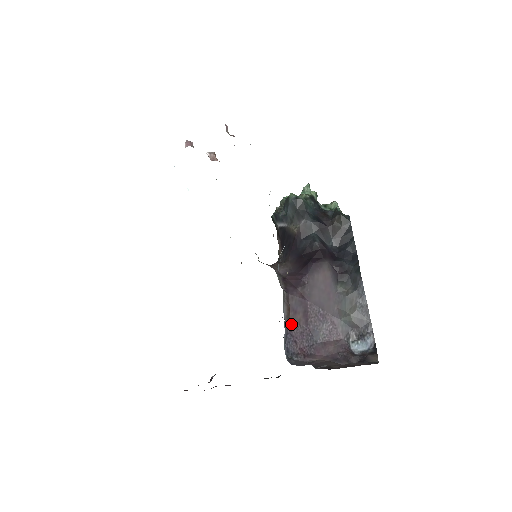
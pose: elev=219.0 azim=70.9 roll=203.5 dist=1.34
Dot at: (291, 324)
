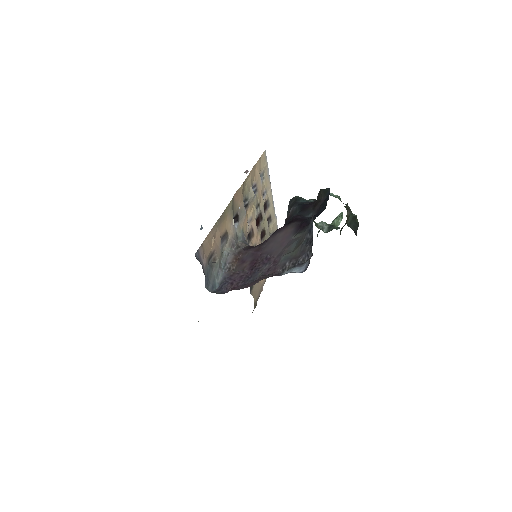
Dot at: (235, 271)
